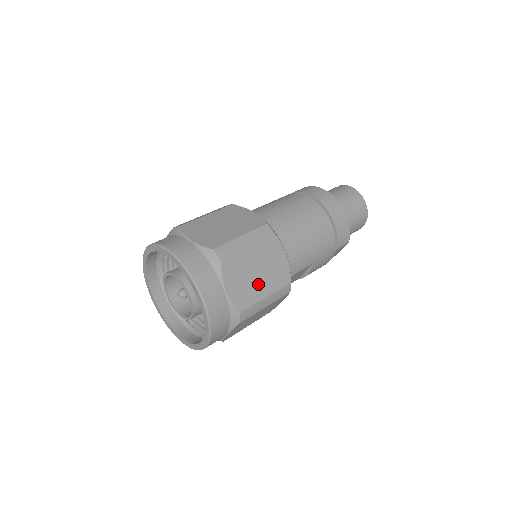
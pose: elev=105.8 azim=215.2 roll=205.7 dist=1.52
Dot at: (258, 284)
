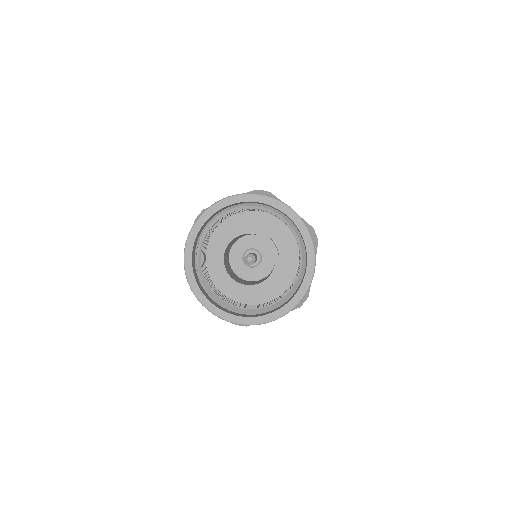
Dot at: occluded
